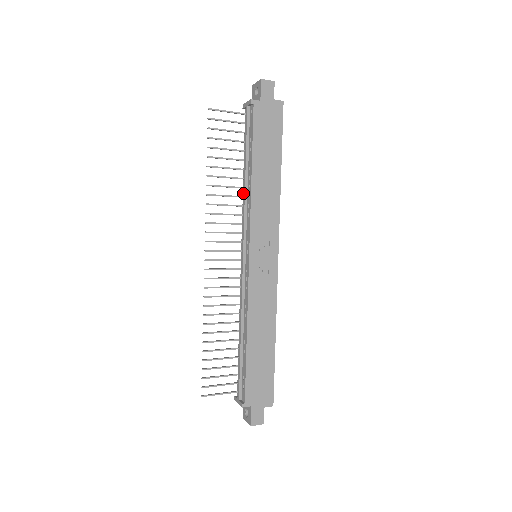
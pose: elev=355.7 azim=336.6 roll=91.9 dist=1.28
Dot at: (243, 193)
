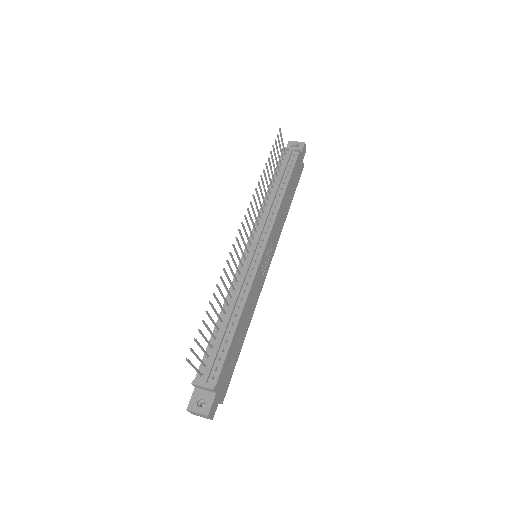
Dot at: (269, 202)
